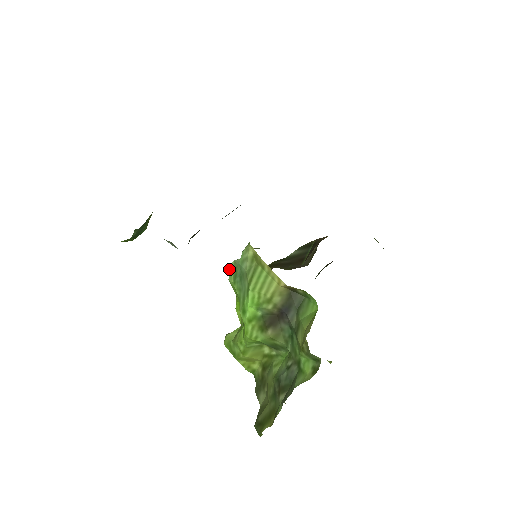
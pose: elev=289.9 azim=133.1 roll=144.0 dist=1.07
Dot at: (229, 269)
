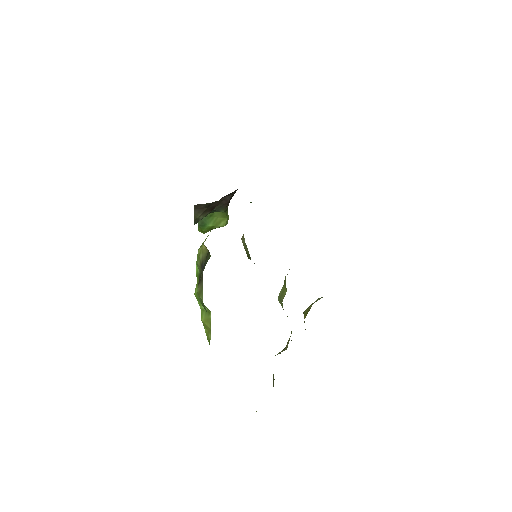
Dot at: occluded
